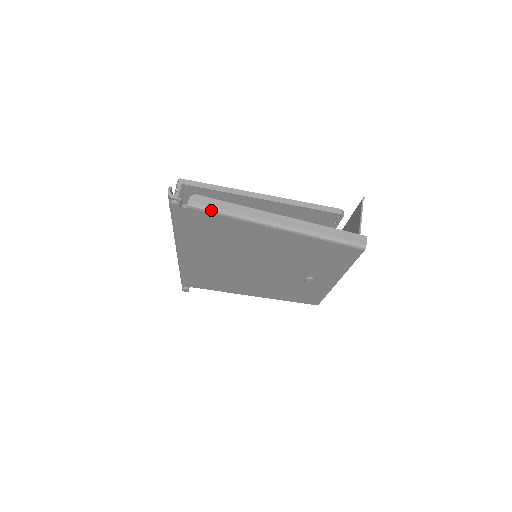
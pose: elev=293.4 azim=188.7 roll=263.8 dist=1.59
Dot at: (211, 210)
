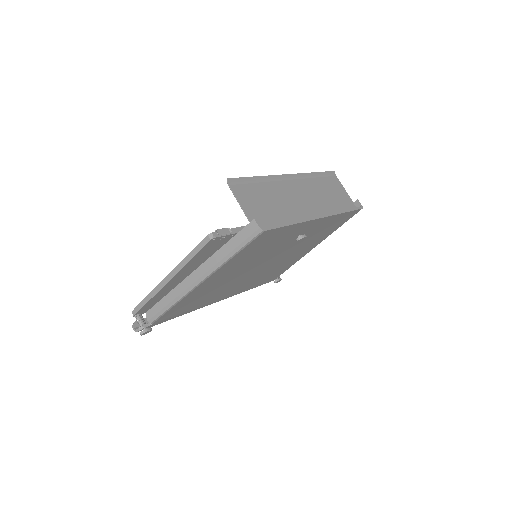
Dot at: (162, 313)
